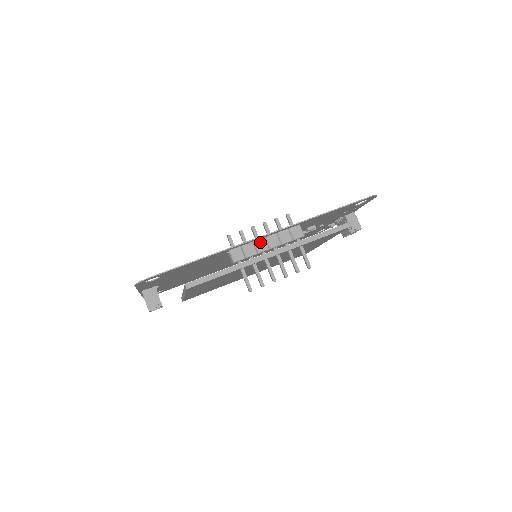
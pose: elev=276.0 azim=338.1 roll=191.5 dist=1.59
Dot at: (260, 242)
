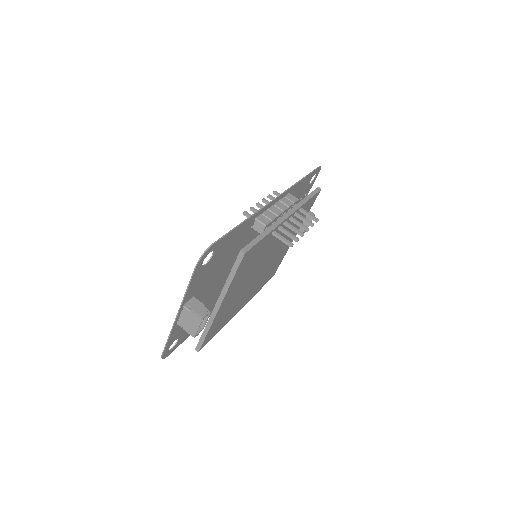
Dot at: (273, 208)
